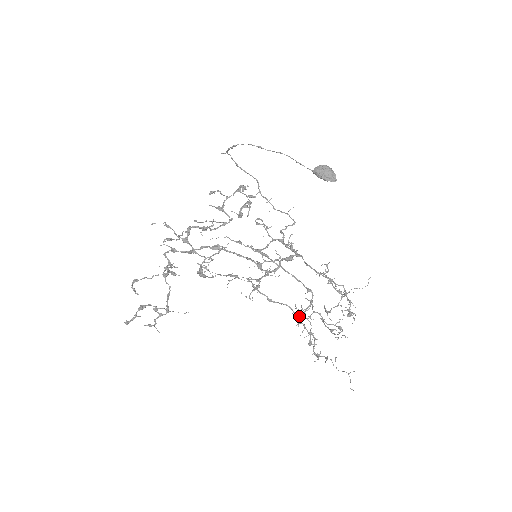
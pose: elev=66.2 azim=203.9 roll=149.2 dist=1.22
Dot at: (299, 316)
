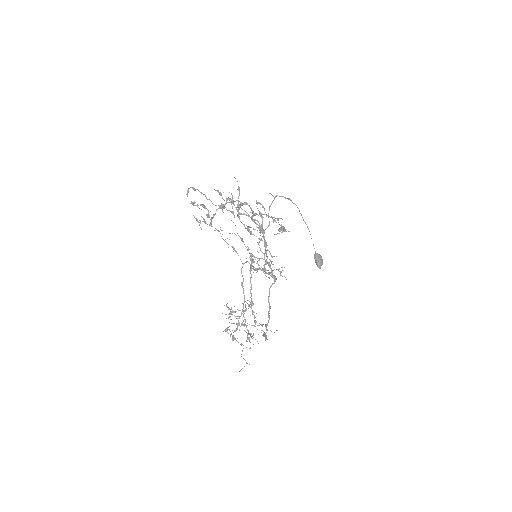
Dot at: occluded
